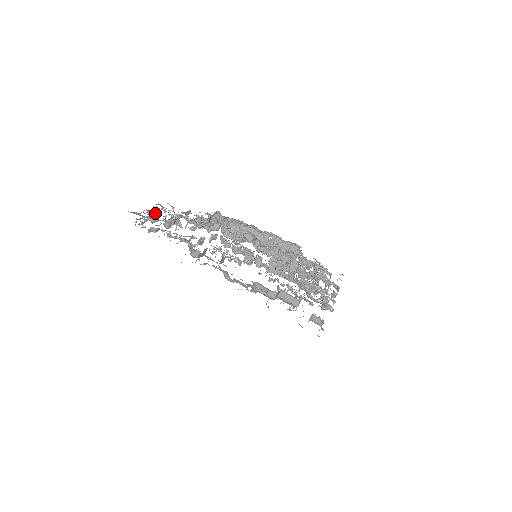
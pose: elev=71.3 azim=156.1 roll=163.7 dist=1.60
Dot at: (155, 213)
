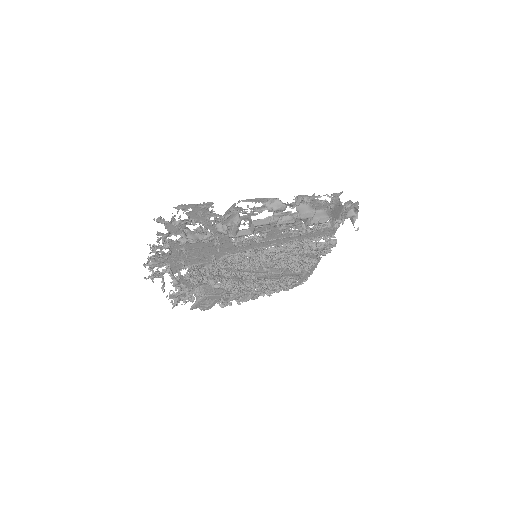
Dot at: (157, 253)
